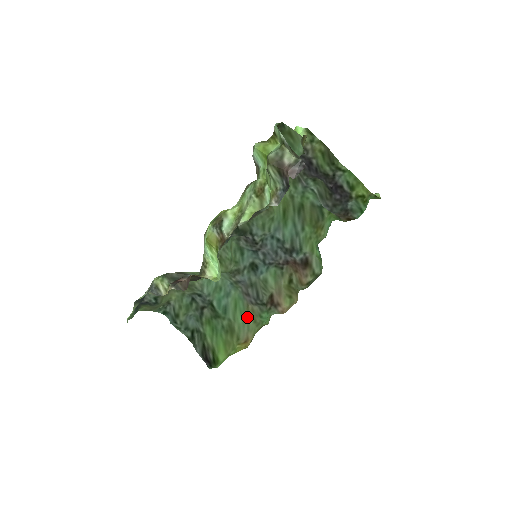
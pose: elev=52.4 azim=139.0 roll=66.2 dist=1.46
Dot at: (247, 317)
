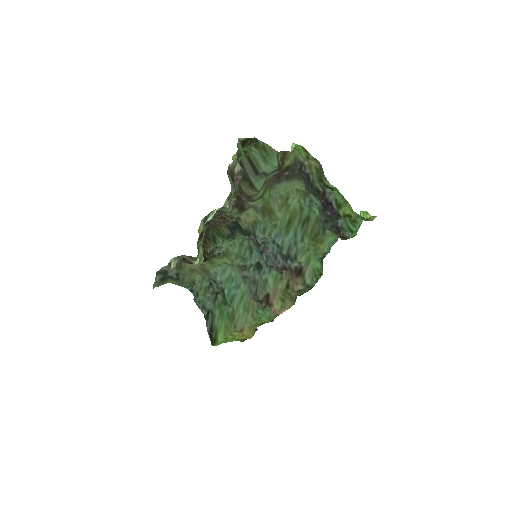
Dot at: (247, 310)
